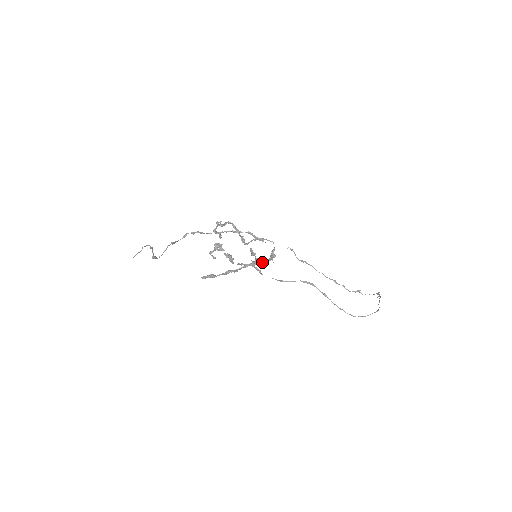
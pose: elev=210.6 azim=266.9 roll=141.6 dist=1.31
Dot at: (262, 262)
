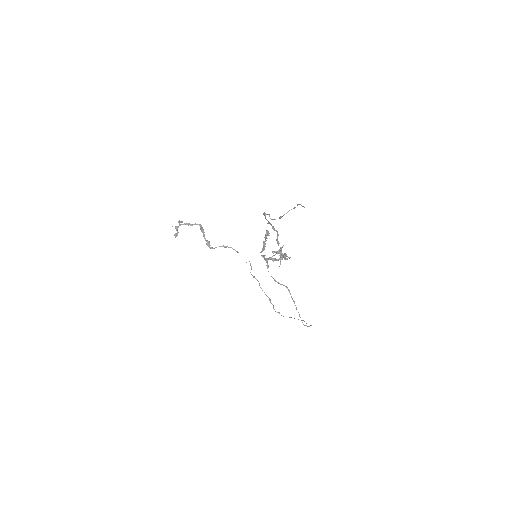
Dot at: (275, 260)
